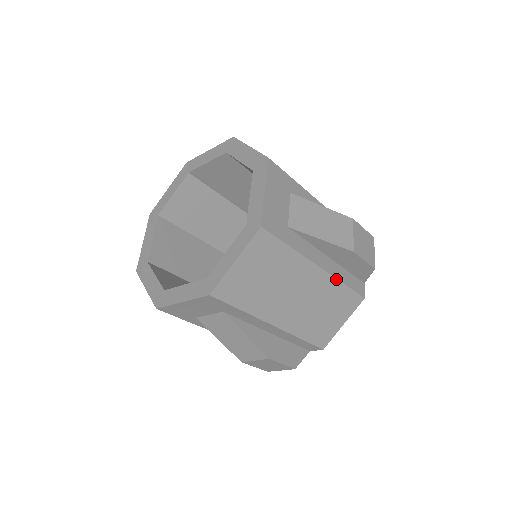
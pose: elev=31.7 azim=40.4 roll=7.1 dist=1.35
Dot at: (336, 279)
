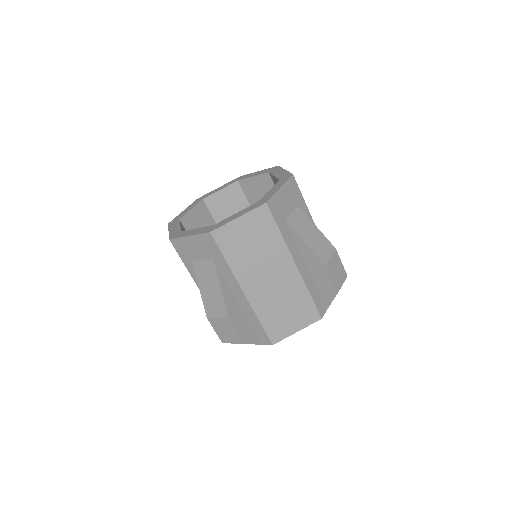
Dot at: (305, 284)
